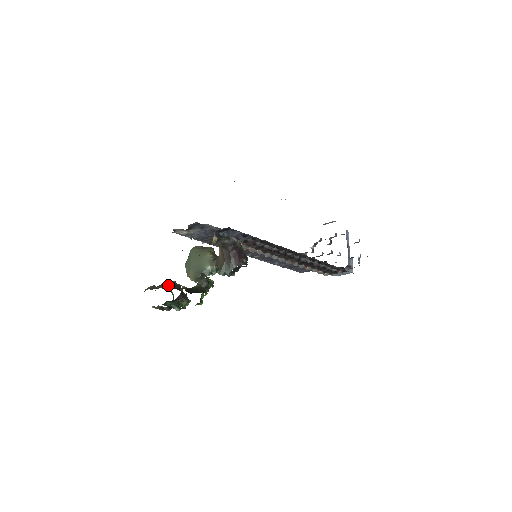
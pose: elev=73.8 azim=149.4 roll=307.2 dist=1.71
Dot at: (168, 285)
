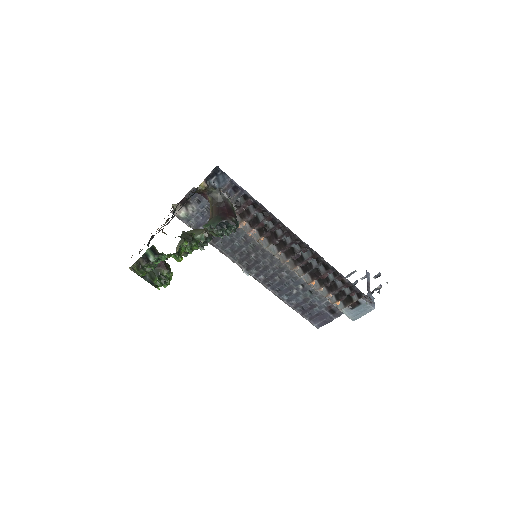
Dot at: occluded
